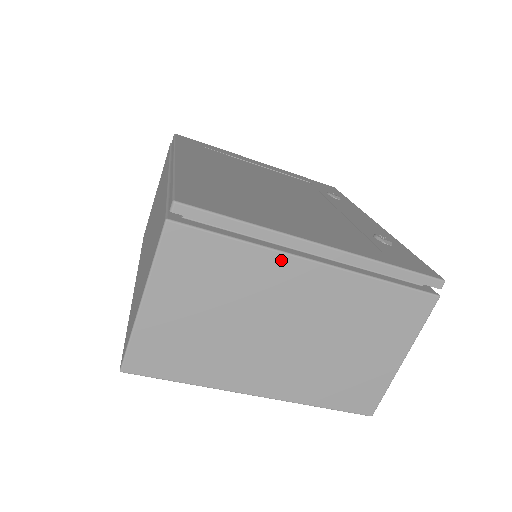
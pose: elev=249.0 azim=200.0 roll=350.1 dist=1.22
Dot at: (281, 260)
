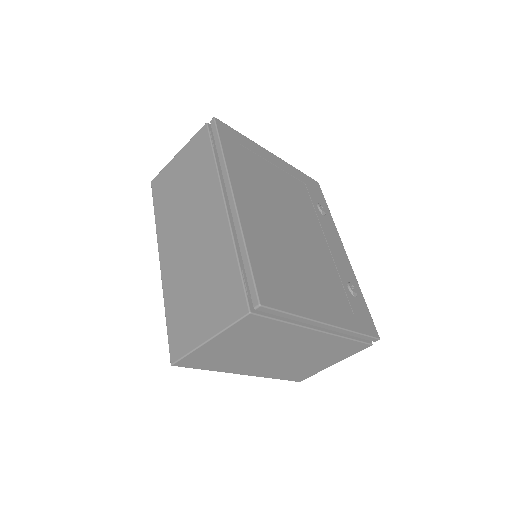
Dot at: (302, 330)
